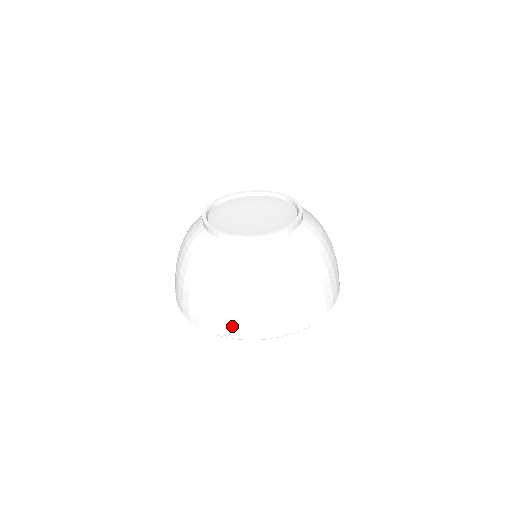
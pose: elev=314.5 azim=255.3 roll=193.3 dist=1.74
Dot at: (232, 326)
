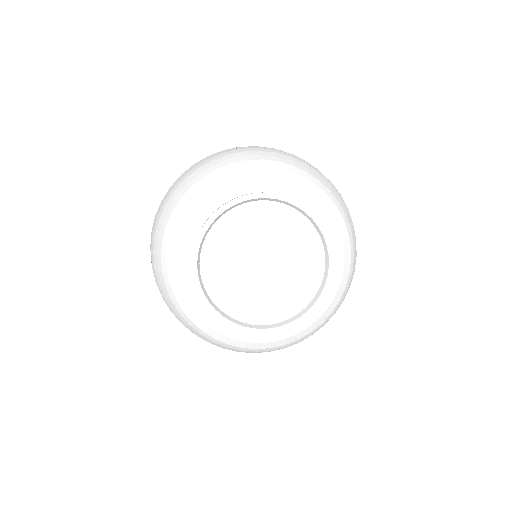
Dot at: occluded
